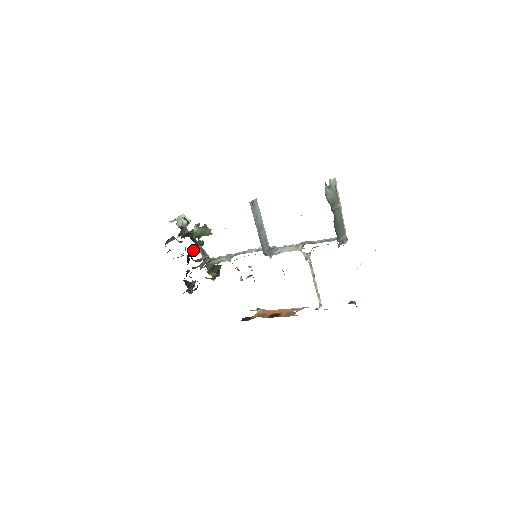
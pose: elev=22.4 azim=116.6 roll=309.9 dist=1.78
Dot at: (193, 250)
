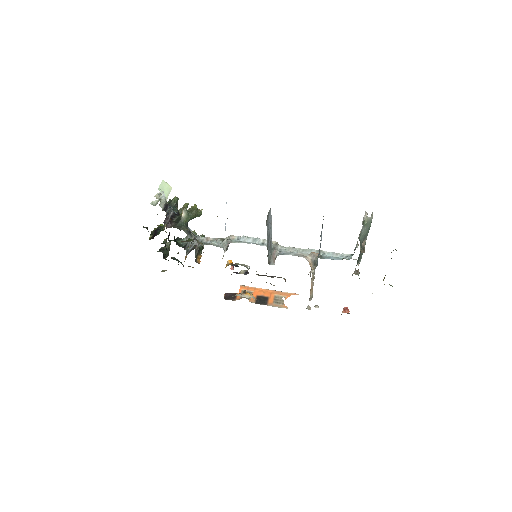
Dot at: occluded
